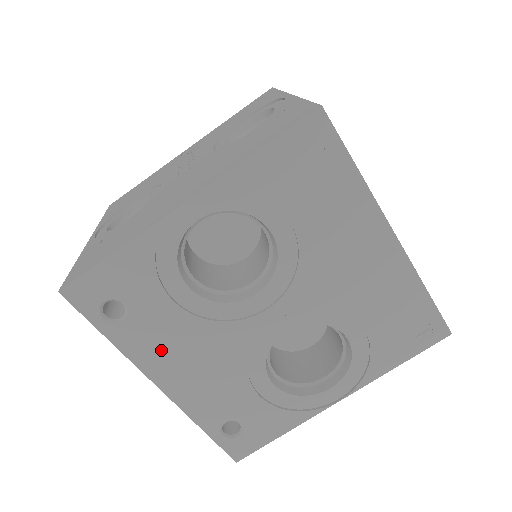
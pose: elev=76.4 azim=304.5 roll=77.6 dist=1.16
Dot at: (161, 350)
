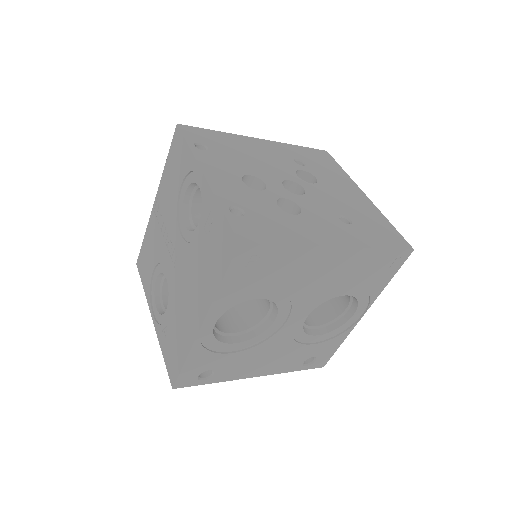
Dot at: (244, 368)
